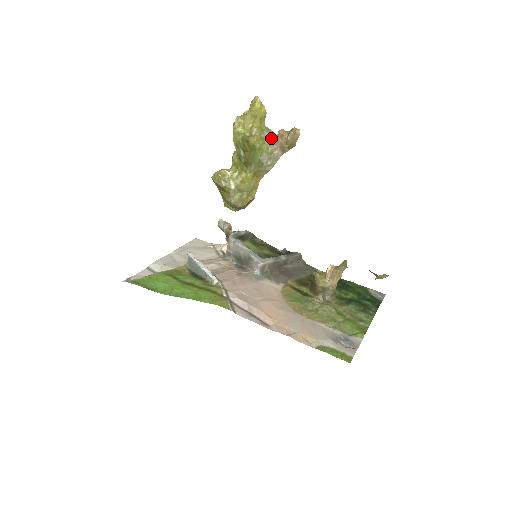
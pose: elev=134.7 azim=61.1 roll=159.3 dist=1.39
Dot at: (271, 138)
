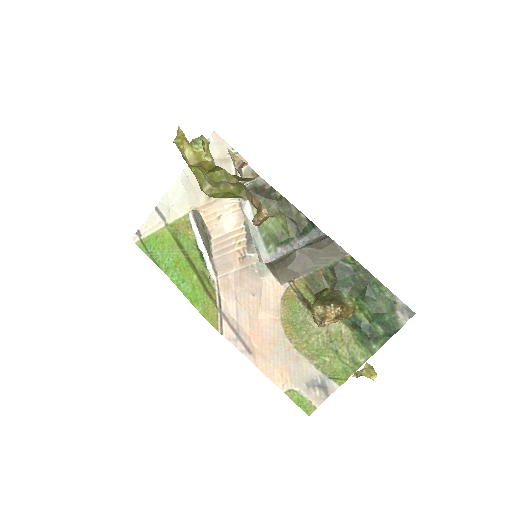
Dot at: (238, 186)
